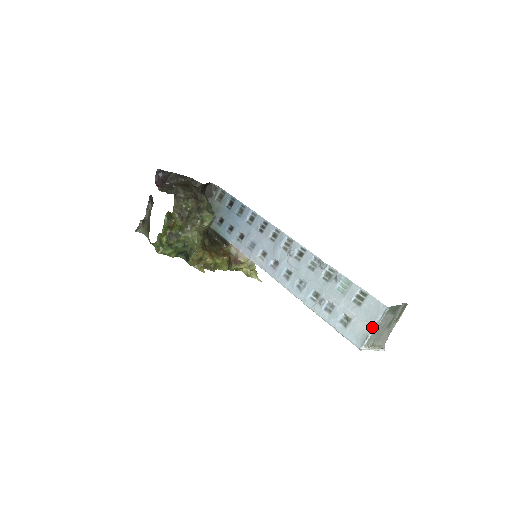
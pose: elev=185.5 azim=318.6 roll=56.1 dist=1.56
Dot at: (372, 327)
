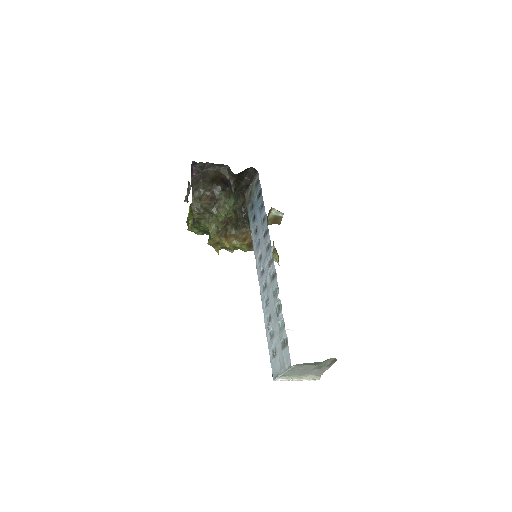
Dot at: (281, 371)
